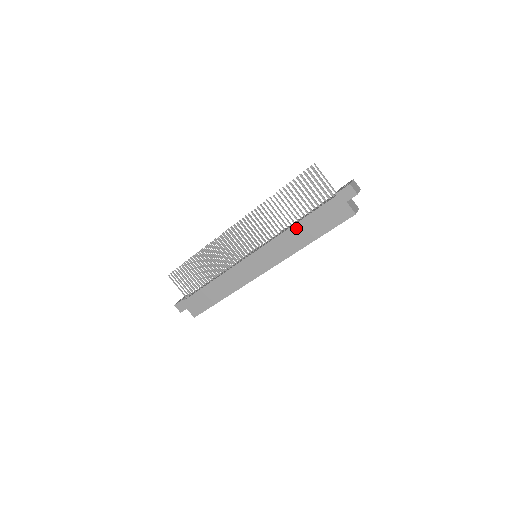
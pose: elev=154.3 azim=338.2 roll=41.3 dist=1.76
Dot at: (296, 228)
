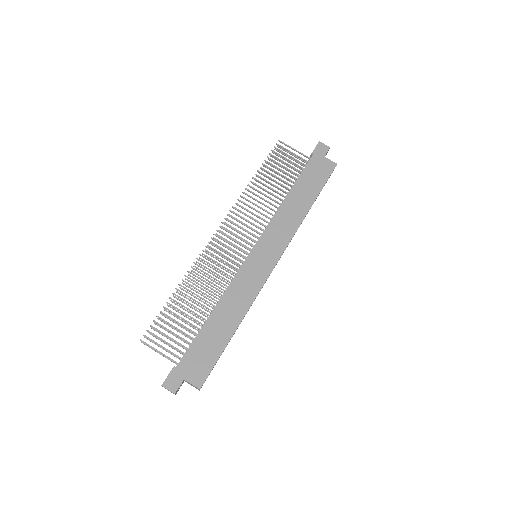
Dot at: (290, 198)
